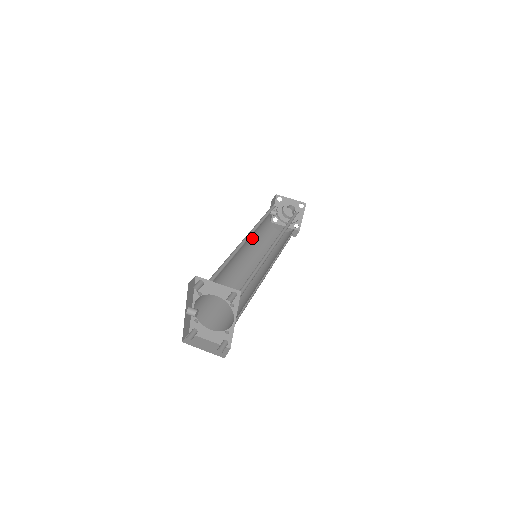
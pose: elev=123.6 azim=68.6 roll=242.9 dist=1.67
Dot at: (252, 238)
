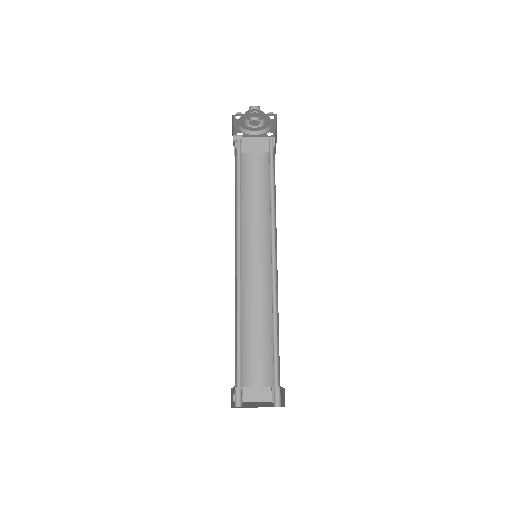
Dot at: (235, 213)
